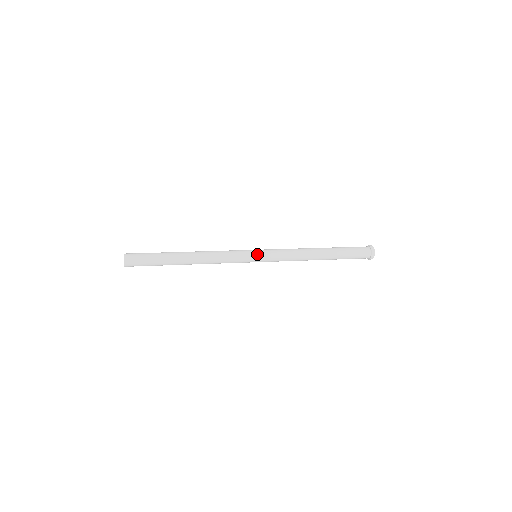
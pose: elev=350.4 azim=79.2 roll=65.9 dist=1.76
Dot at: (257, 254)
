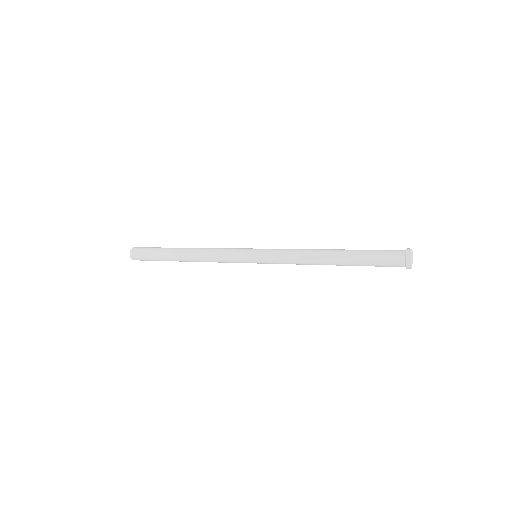
Dot at: (253, 257)
